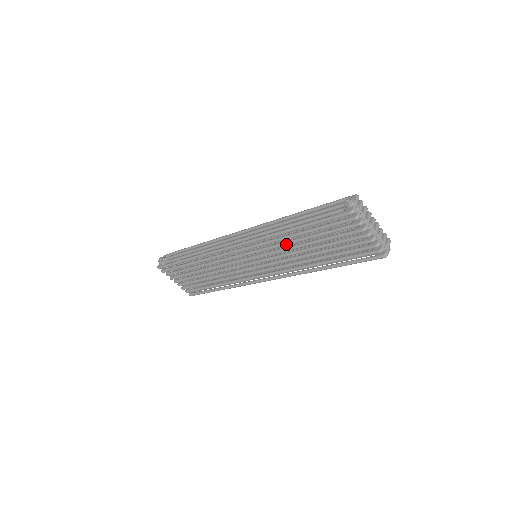
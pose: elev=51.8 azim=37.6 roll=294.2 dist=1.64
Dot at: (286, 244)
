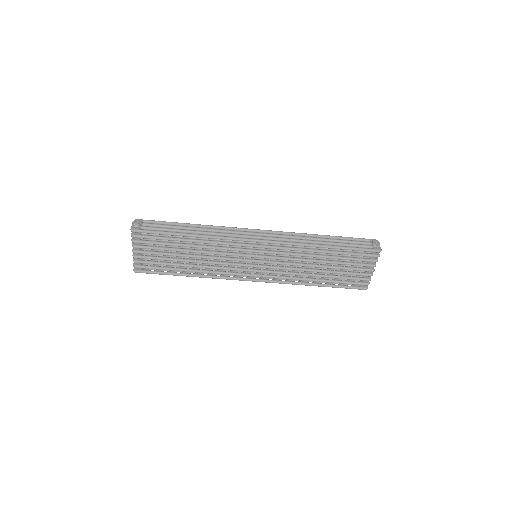
Dot at: (308, 256)
